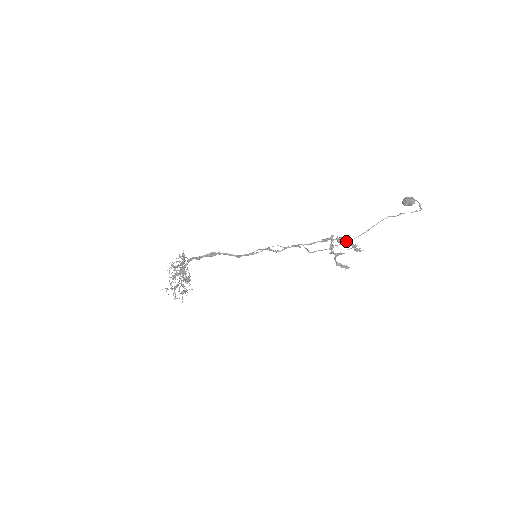
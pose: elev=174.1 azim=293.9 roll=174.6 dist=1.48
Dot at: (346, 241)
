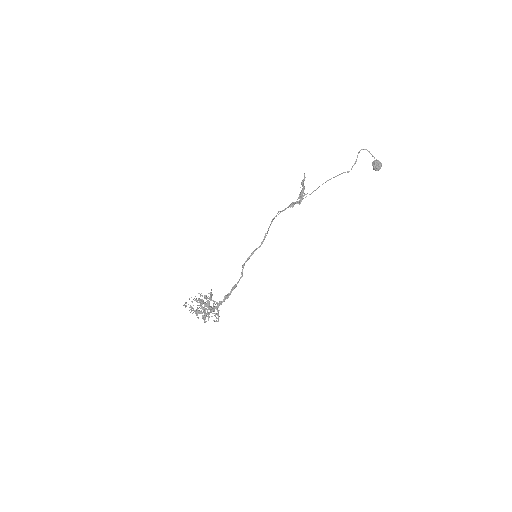
Dot at: occluded
